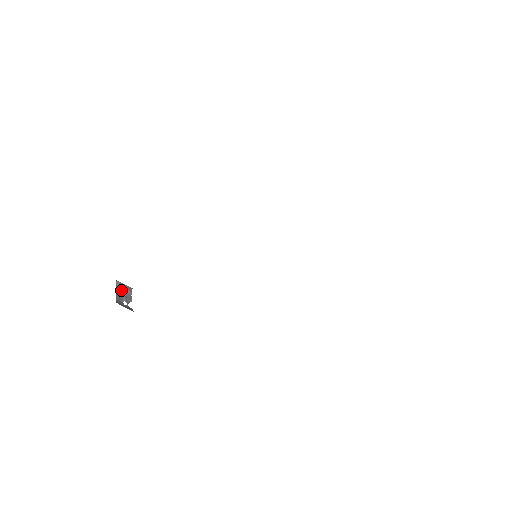
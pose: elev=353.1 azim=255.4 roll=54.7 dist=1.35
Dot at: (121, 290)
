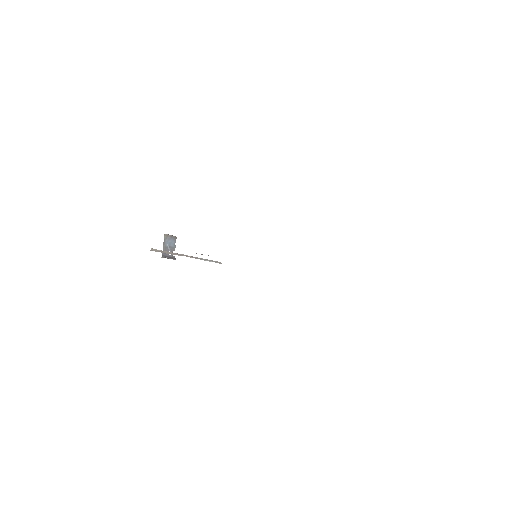
Dot at: (167, 242)
